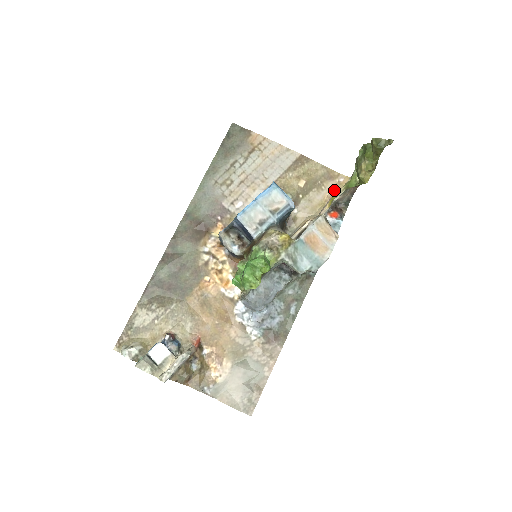
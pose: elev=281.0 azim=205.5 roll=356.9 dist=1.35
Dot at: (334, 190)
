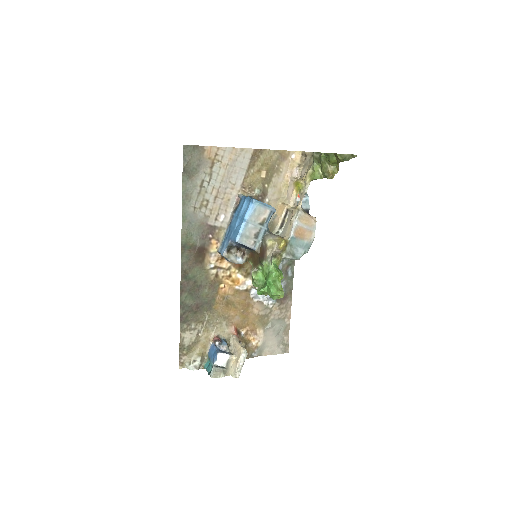
Dot at: (290, 169)
